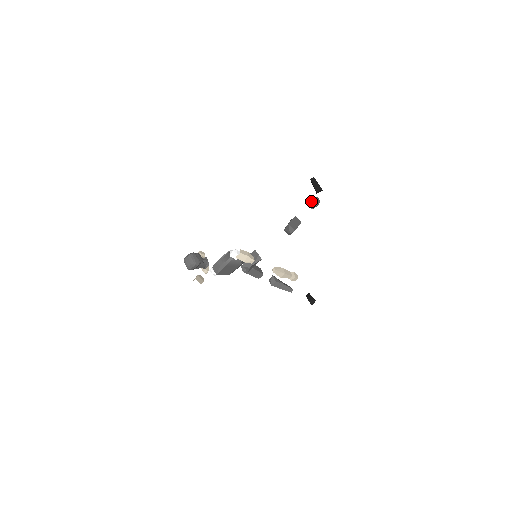
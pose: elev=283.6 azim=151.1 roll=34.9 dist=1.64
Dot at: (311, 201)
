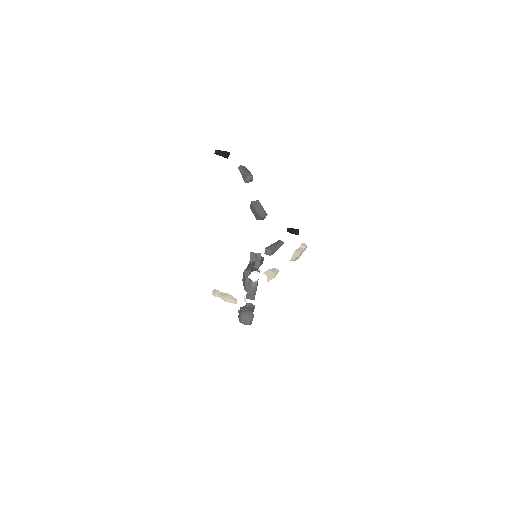
Dot at: (247, 178)
